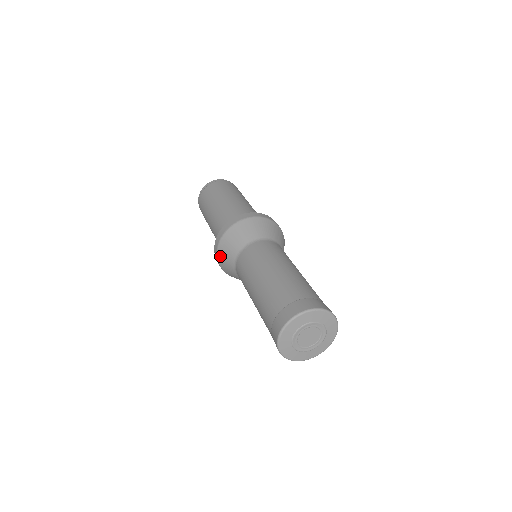
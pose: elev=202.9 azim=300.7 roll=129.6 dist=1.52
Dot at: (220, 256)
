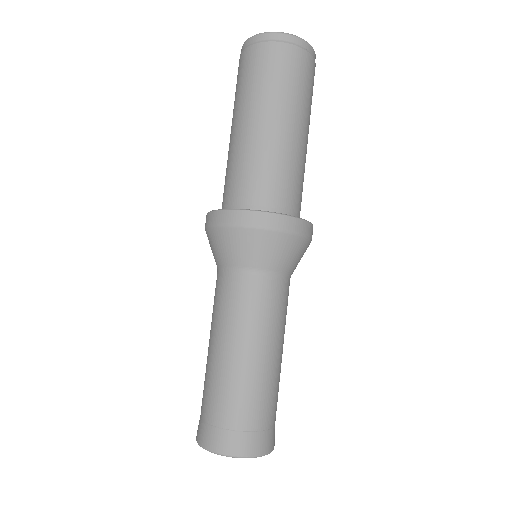
Dot at: occluded
